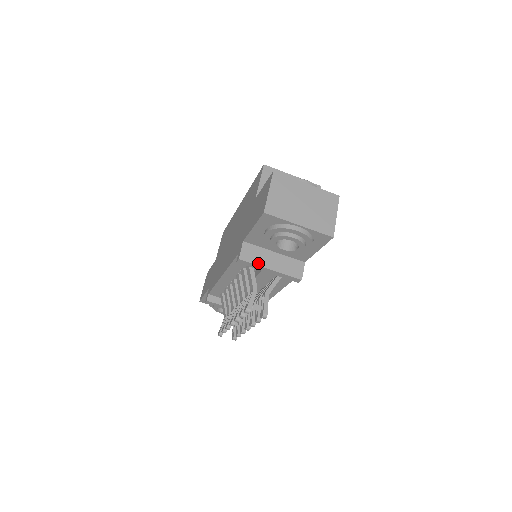
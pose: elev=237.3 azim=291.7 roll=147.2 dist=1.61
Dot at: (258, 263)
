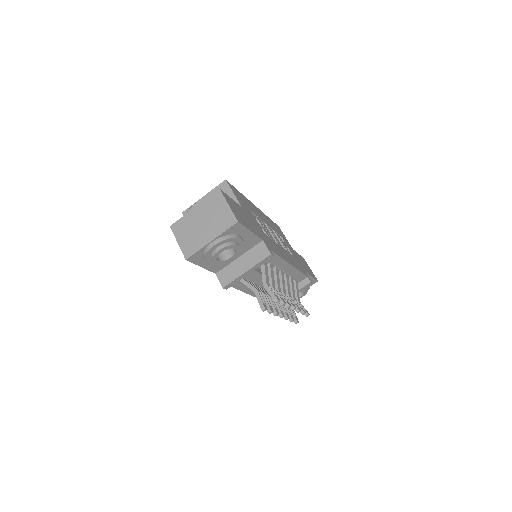
Dot at: (235, 277)
